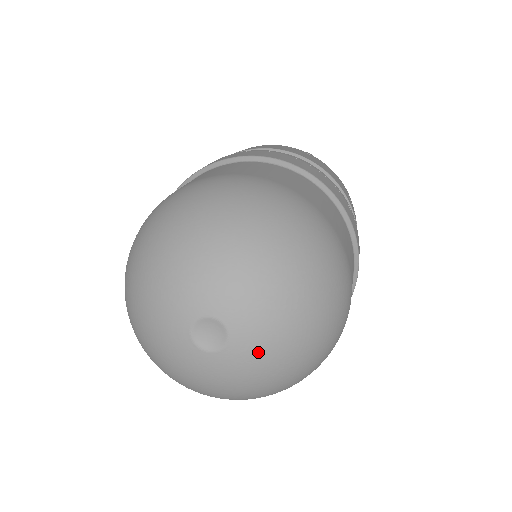
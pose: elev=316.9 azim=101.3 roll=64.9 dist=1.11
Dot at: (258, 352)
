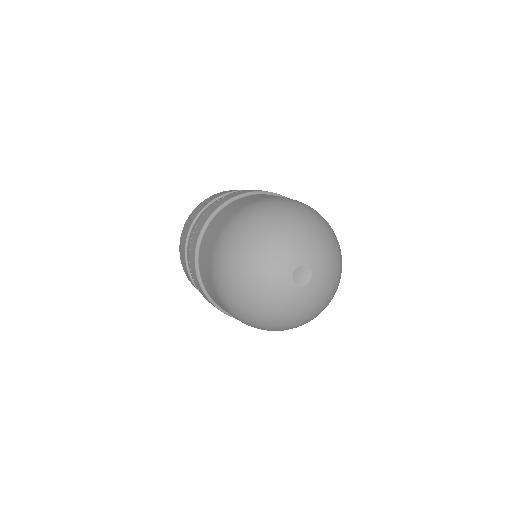
Dot at: (323, 283)
